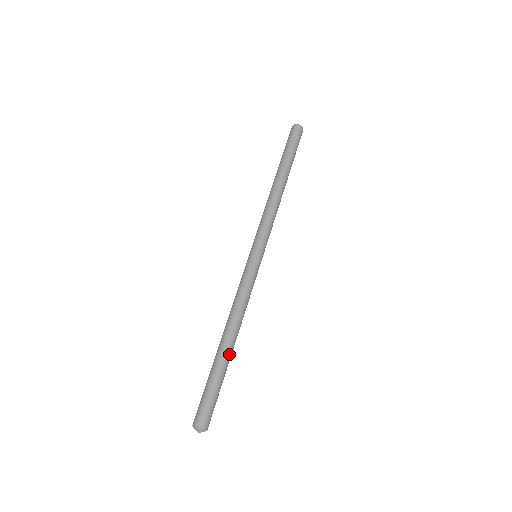
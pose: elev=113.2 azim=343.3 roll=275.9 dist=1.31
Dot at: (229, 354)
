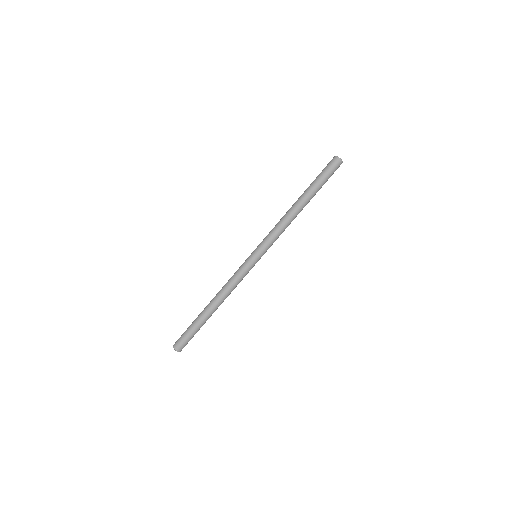
Dot at: (209, 315)
